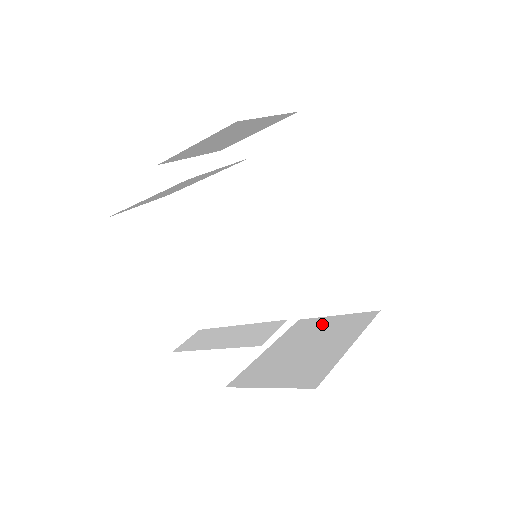
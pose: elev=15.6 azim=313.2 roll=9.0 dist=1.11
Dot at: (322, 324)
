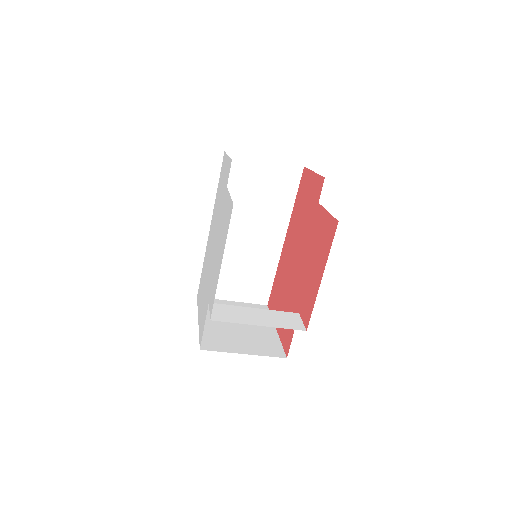
Dot at: occluded
